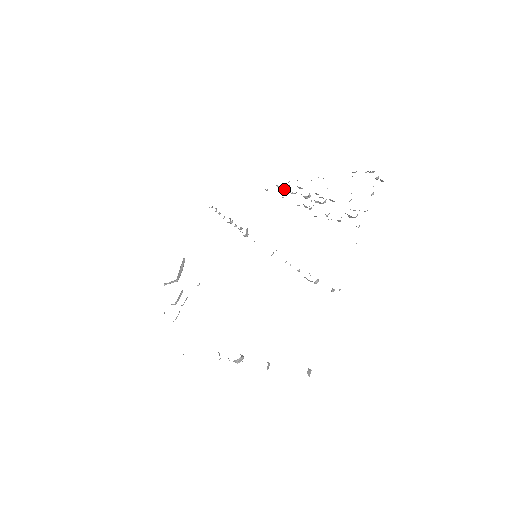
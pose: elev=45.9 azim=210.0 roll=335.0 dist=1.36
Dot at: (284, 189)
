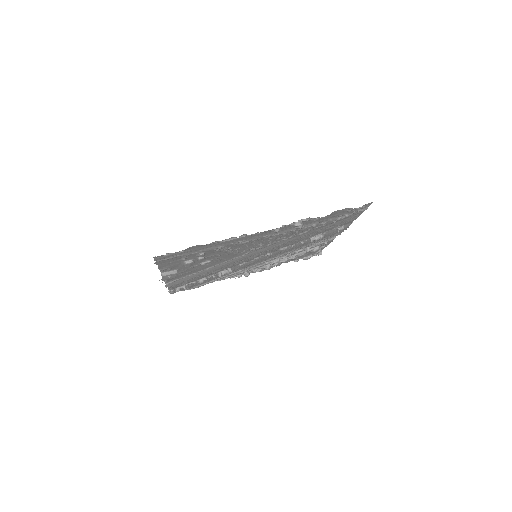
Dot at: (244, 273)
